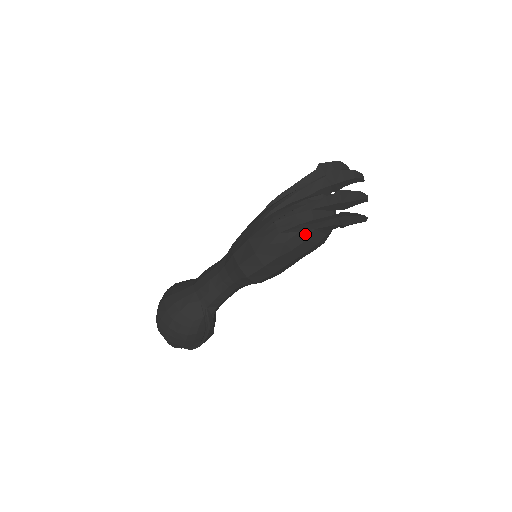
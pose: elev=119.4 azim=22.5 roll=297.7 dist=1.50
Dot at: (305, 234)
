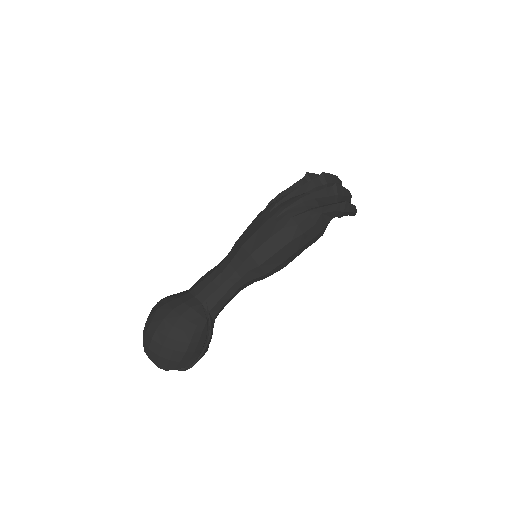
Dot at: (314, 218)
